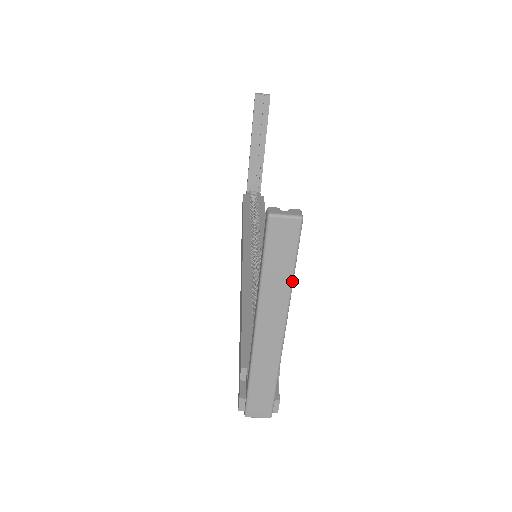
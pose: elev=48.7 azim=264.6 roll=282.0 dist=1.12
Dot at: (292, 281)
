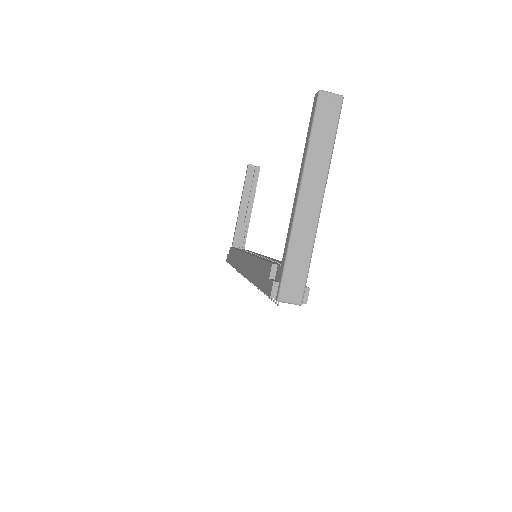
Dot at: (332, 151)
